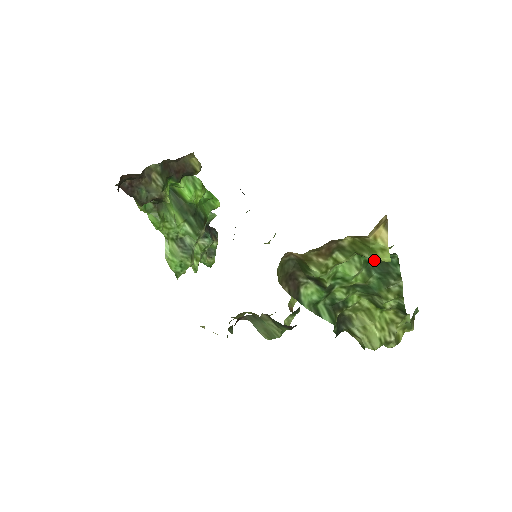
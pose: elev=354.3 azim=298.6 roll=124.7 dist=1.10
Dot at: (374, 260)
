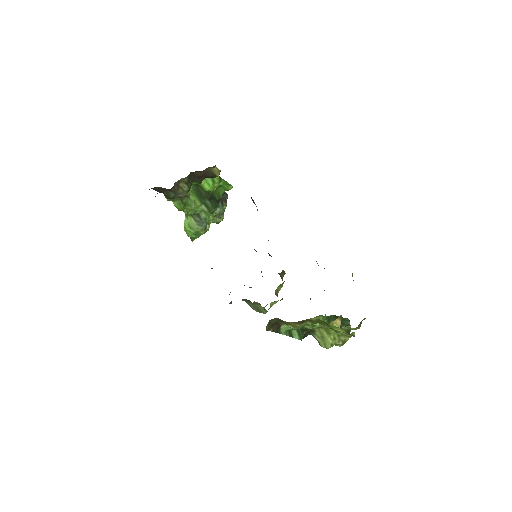
Dot at: (334, 316)
